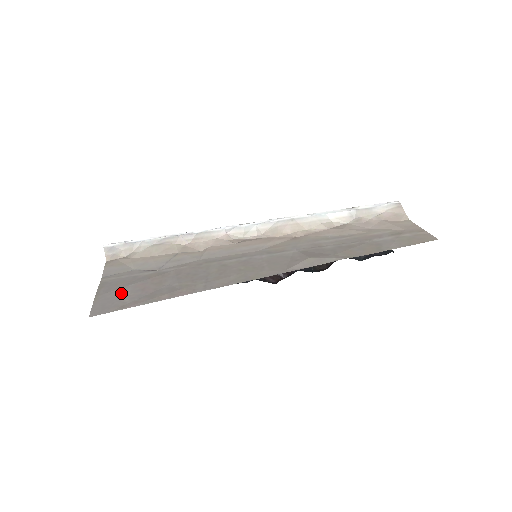
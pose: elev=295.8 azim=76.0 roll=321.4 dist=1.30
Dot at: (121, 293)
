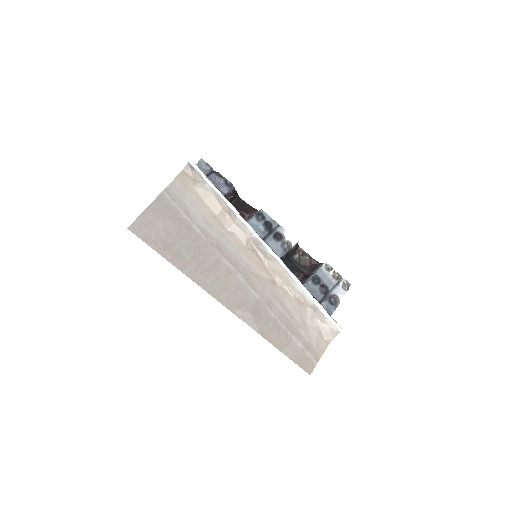
Dot at: (157, 223)
